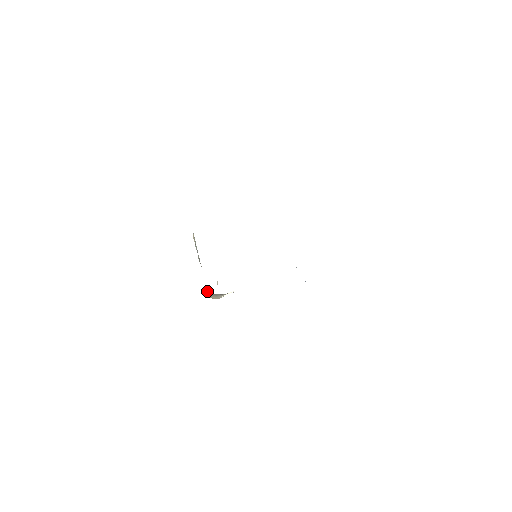
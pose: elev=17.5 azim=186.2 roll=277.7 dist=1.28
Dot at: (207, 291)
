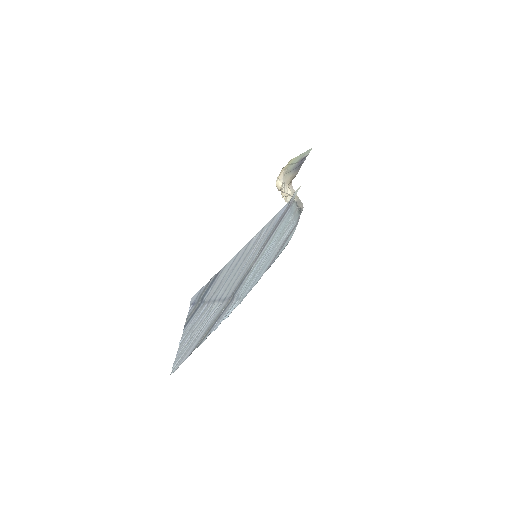
Dot at: (291, 182)
